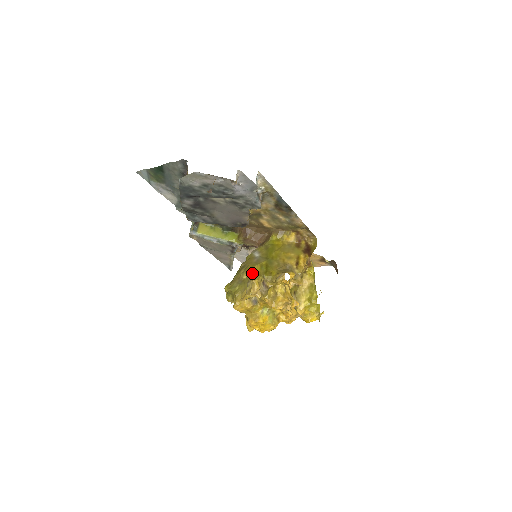
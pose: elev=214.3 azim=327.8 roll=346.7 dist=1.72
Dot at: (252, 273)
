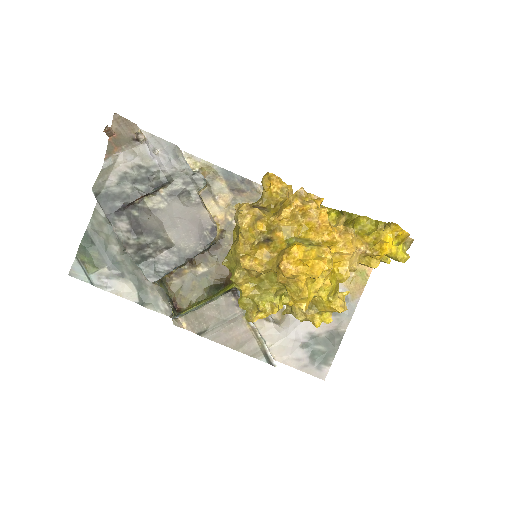
Dot at: occluded
